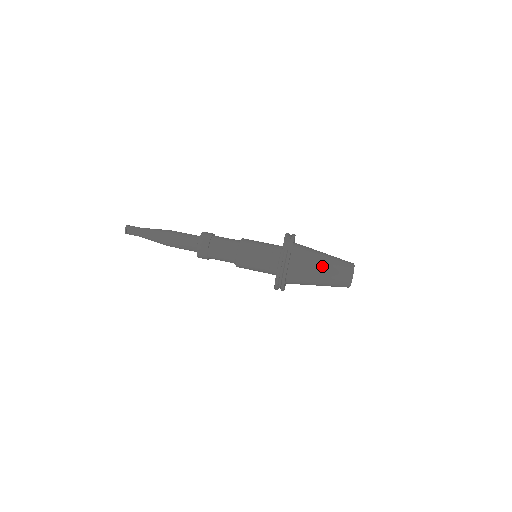
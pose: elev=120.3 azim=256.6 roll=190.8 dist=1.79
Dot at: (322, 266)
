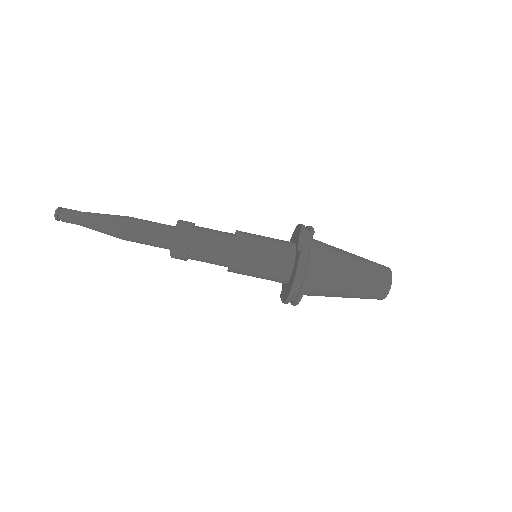
Dot at: (353, 271)
